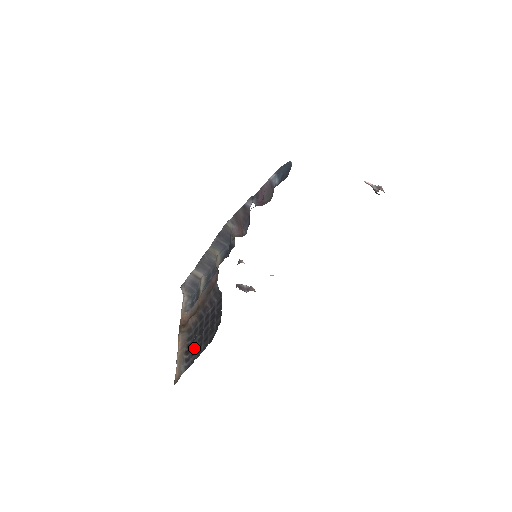
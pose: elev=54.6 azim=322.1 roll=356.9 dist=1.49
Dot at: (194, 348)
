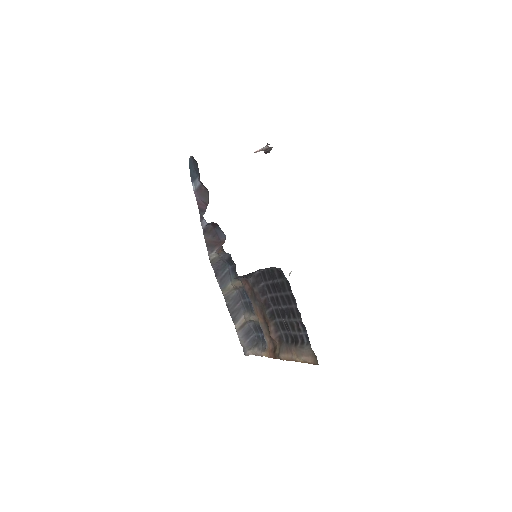
Dot at: (294, 326)
